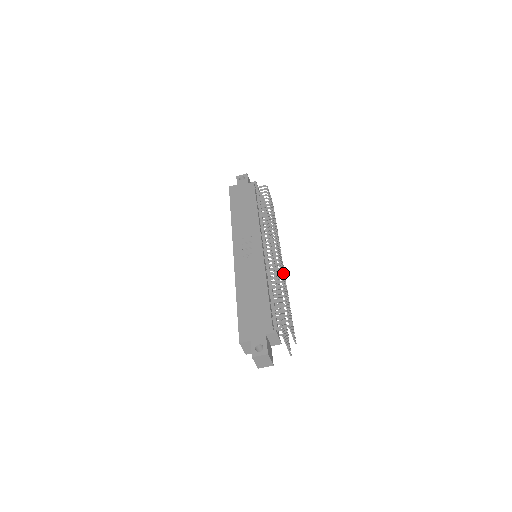
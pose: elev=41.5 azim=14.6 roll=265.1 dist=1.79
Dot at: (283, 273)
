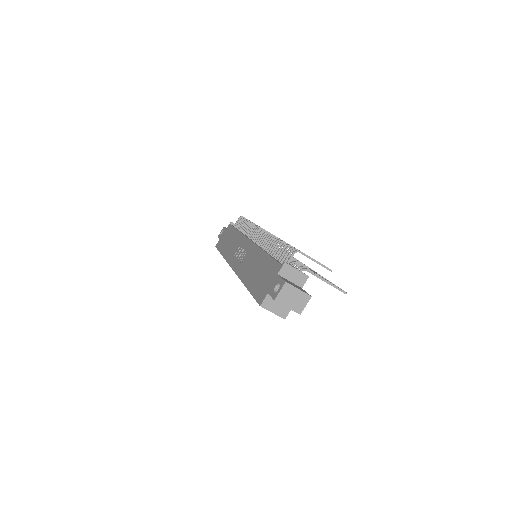
Dot at: occluded
